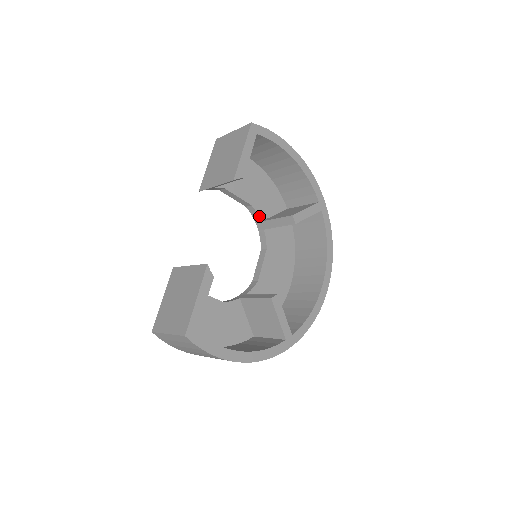
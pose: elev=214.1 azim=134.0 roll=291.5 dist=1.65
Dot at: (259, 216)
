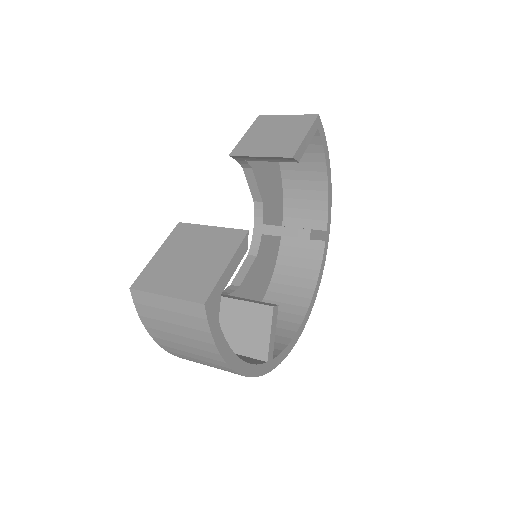
Dot at: (263, 217)
